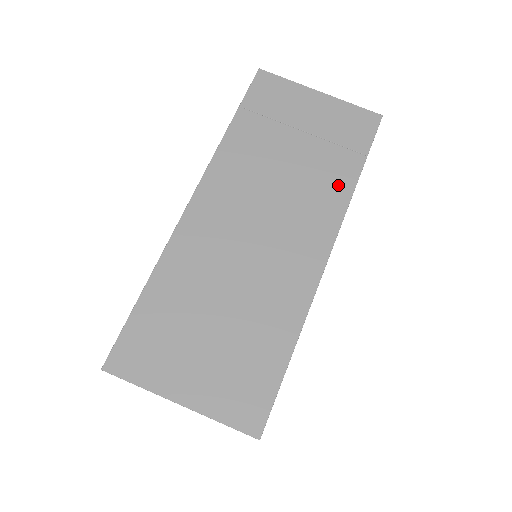
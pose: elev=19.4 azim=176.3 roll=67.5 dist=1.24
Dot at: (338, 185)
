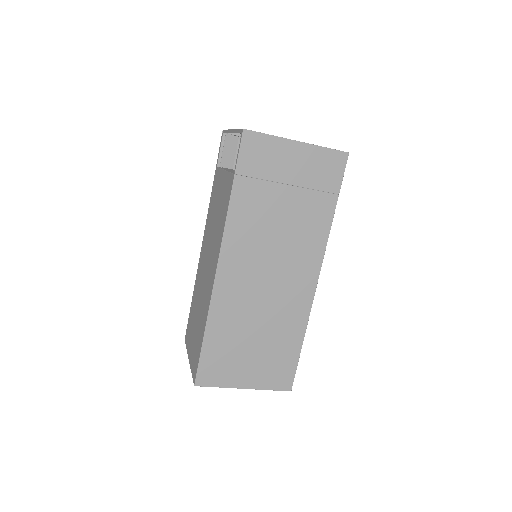
Dot at: (320, 225)
